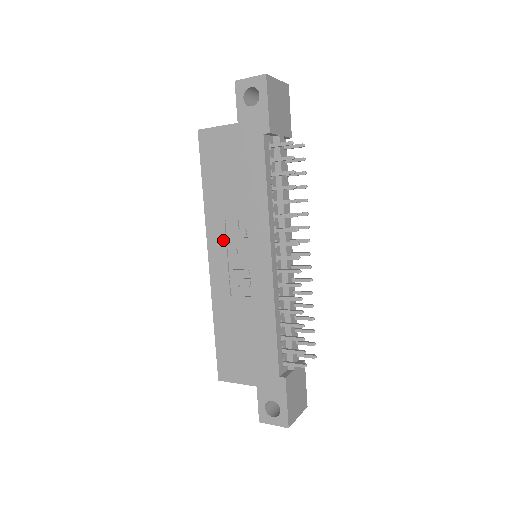
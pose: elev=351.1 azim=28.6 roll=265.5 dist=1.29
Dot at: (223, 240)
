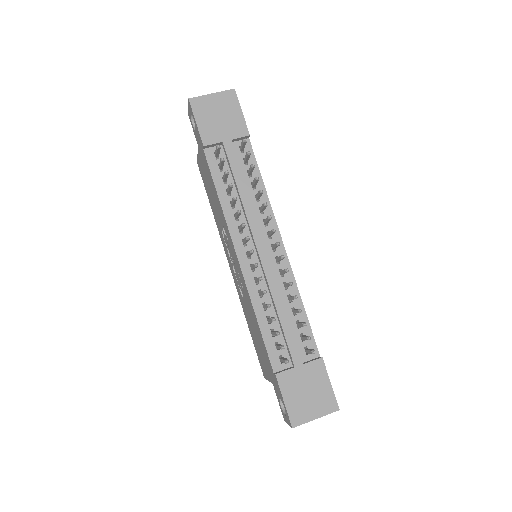
Dot at: (226, 248)
